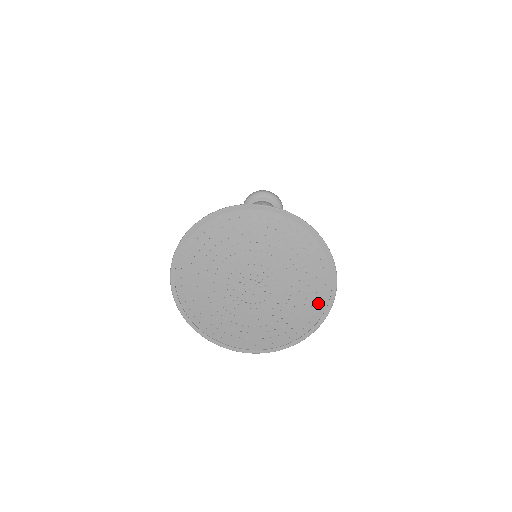
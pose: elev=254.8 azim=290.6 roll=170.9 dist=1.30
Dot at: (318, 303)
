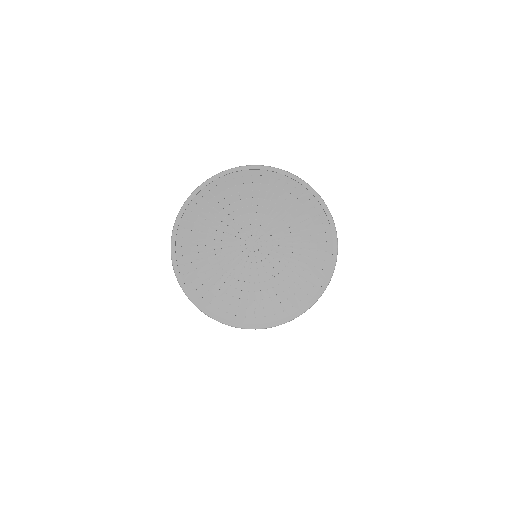
Dot at: (302, 294)
